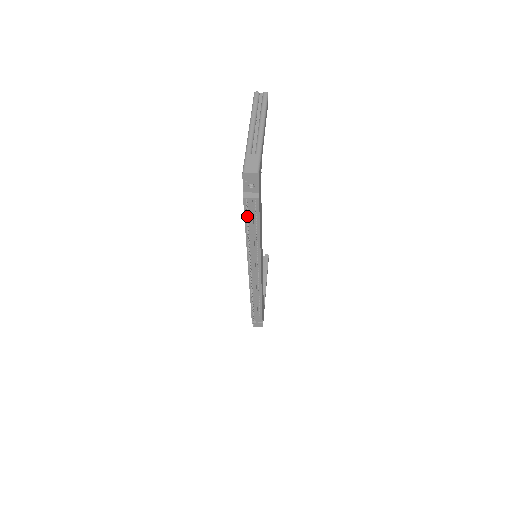
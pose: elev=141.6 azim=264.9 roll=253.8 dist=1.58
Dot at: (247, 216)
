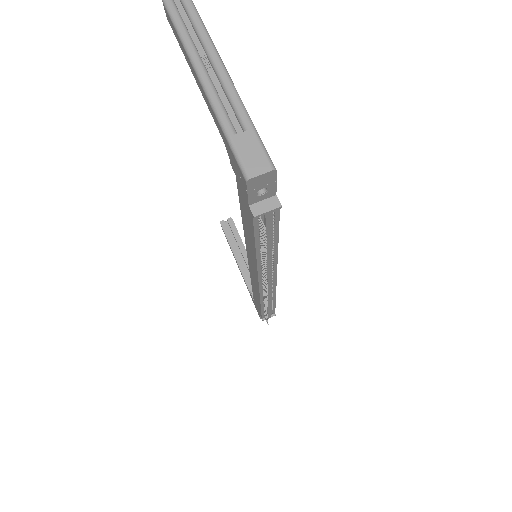
Dot at: (262, 236)
